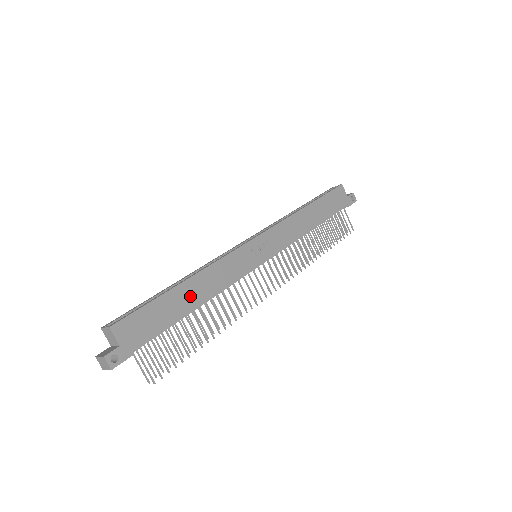
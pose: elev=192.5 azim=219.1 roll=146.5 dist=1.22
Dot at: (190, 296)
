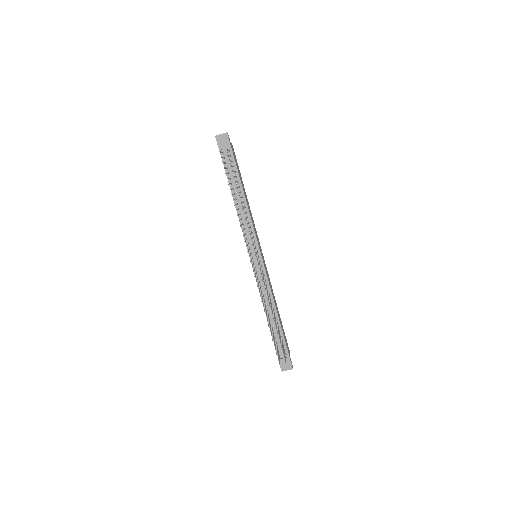
Dot at: (245, 193)
